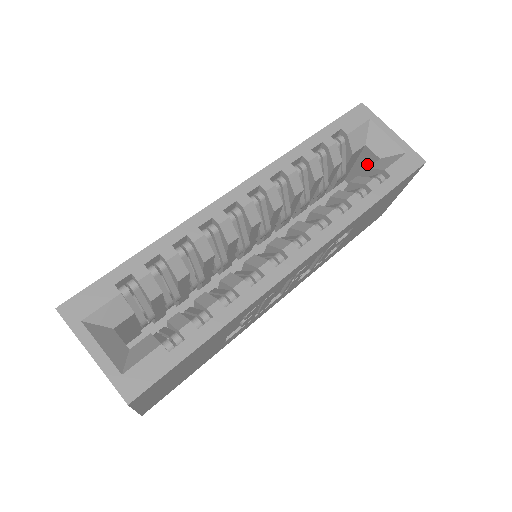
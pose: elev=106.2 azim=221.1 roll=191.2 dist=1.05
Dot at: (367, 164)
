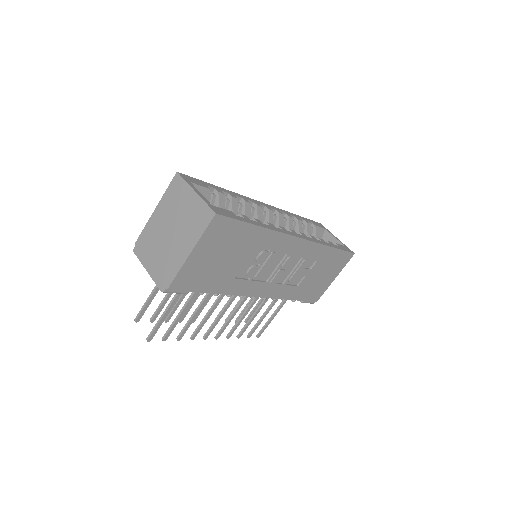
Dot at: occluded
